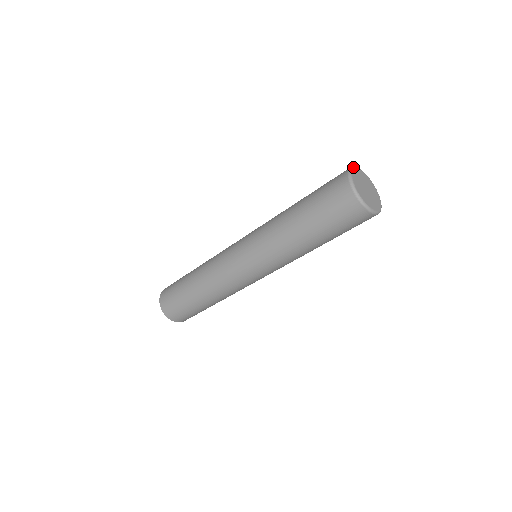
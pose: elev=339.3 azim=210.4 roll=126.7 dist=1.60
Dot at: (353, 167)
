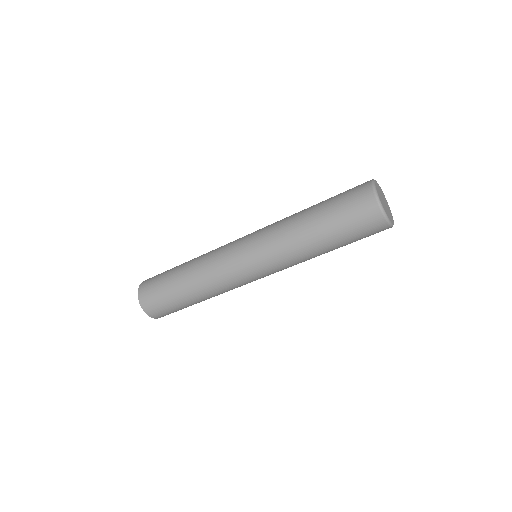
Dot at: (378, 197)
